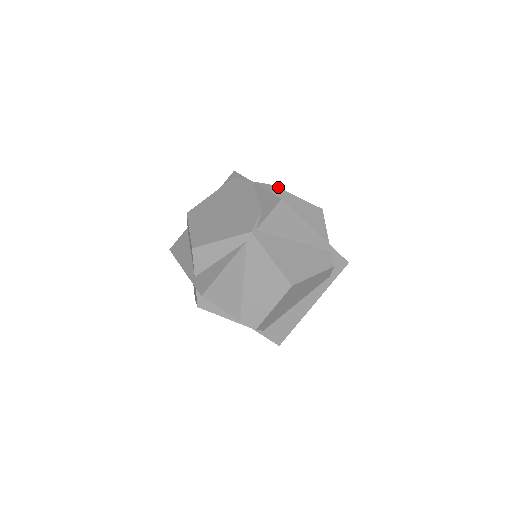
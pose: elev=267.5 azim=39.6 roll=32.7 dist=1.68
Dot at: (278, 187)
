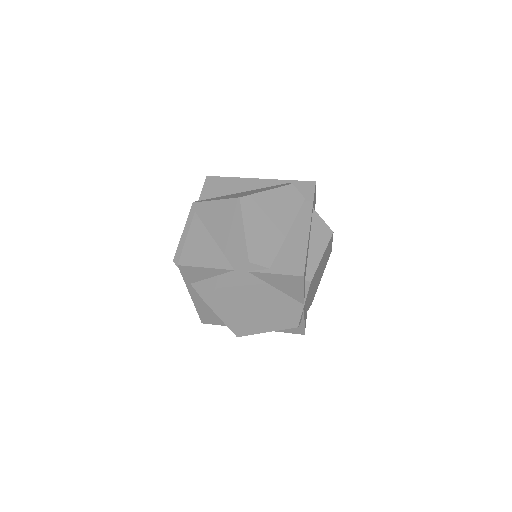
Dot at: occluded
